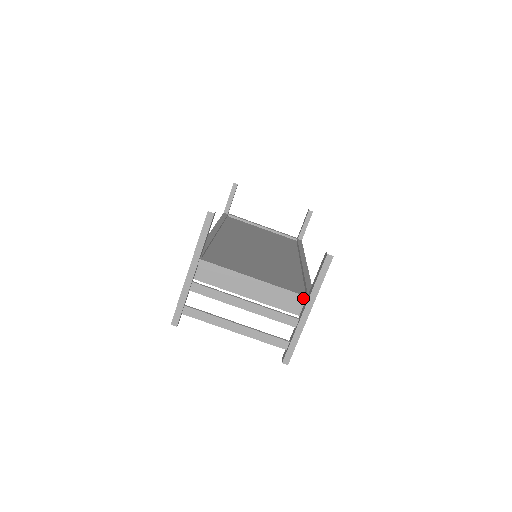
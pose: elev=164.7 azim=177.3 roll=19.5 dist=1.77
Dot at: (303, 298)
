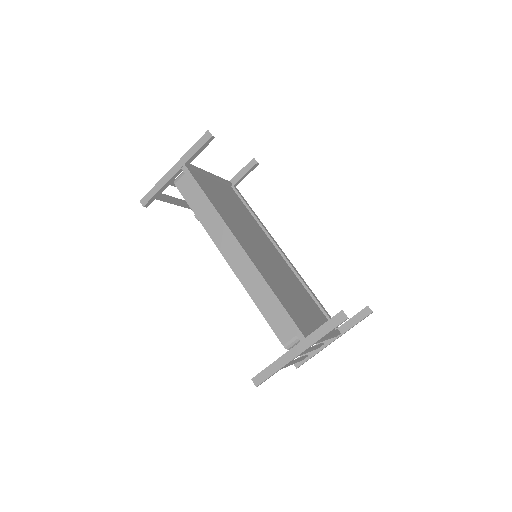
Dot at: (338, 335)
